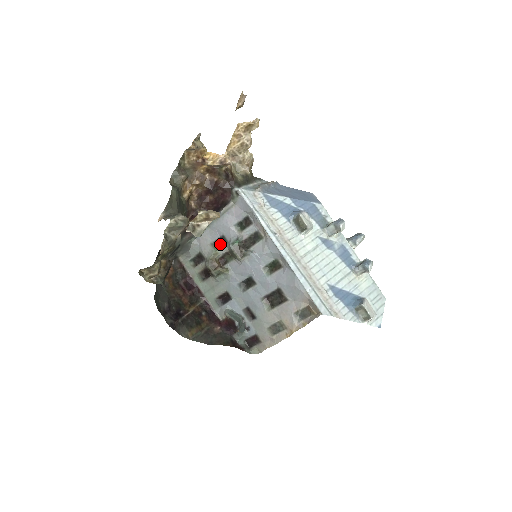
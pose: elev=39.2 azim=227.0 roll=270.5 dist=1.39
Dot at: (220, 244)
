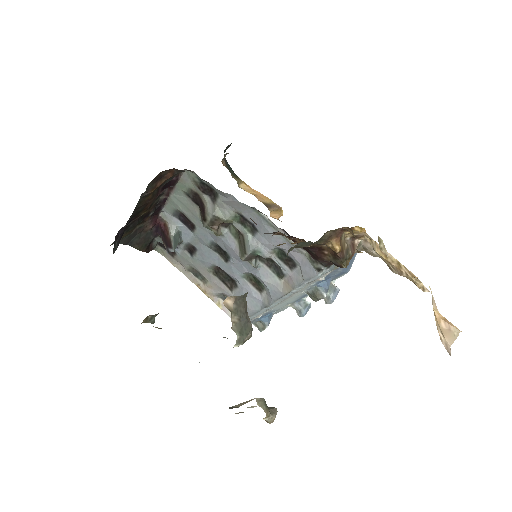
Dot at: (245, 223)
